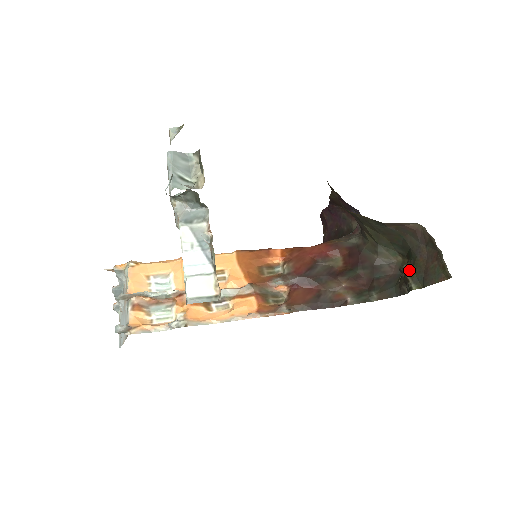
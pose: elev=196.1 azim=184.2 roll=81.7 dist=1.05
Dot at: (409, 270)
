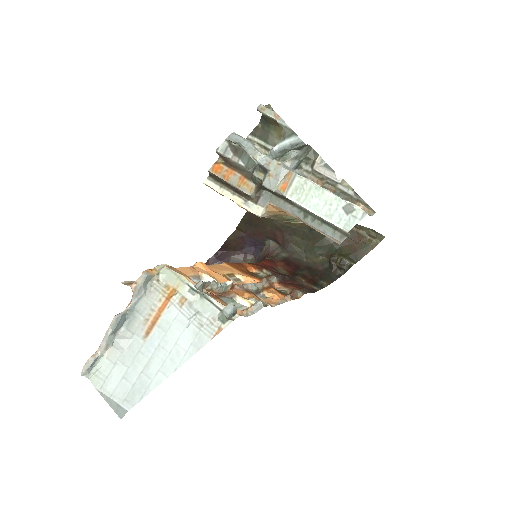
Dot at: (342, 255)
